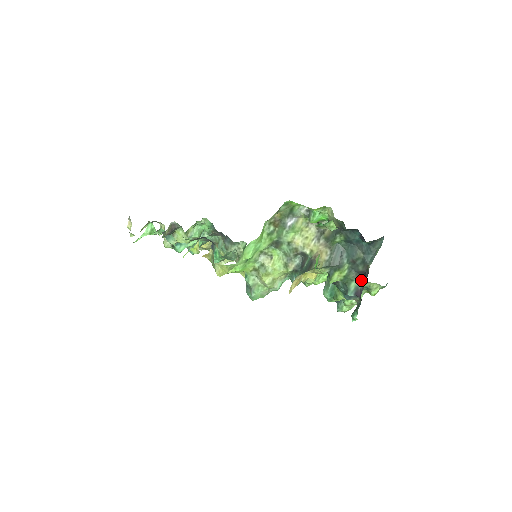
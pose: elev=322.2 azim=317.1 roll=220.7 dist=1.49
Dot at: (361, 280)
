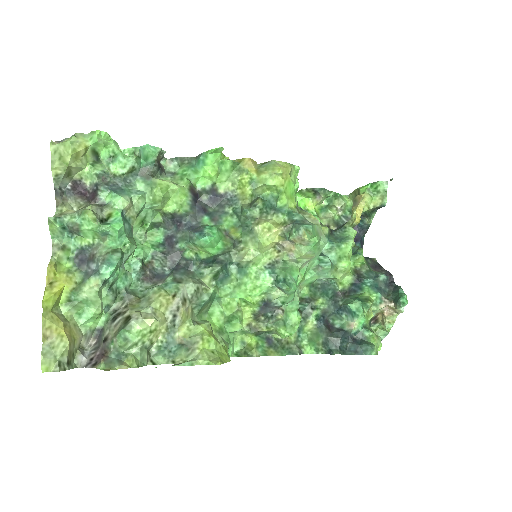
Dot at: occluded
